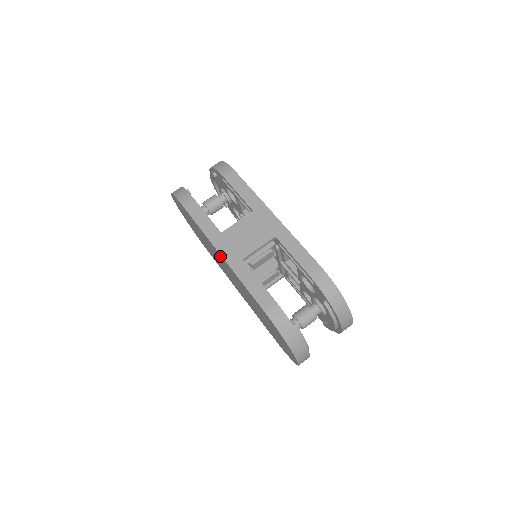
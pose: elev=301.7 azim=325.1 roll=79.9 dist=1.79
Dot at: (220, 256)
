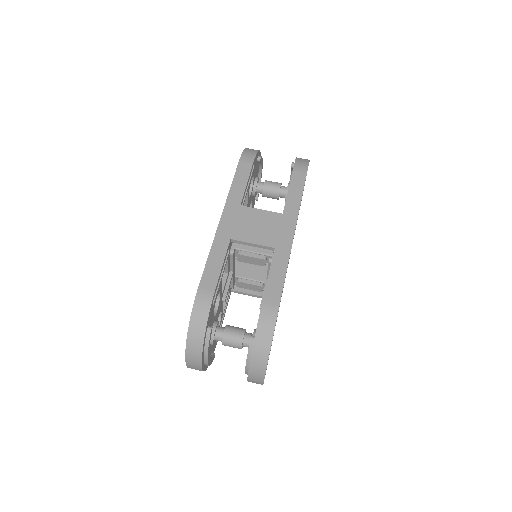
Dot at: occluded
